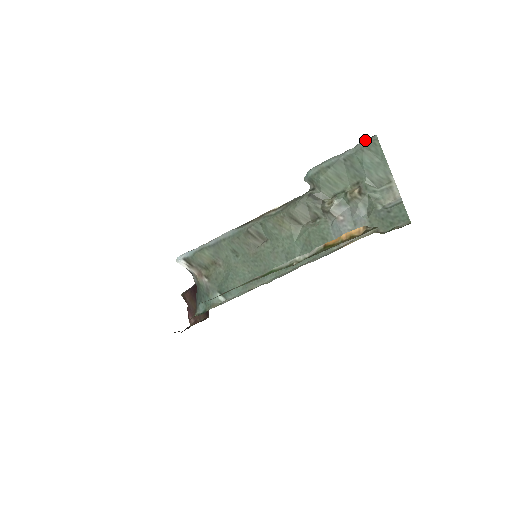
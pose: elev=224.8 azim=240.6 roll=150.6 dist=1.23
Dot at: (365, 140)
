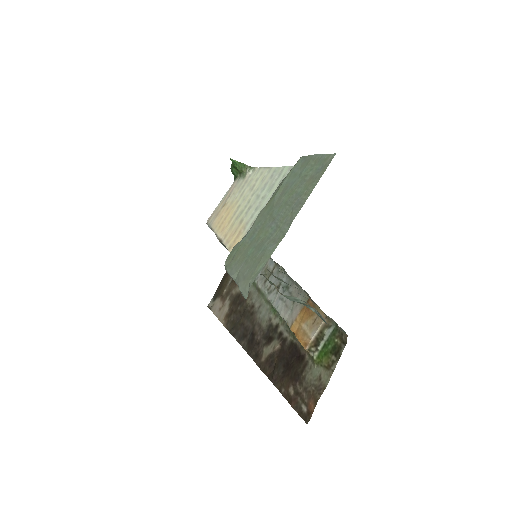
Dot at: (242, 294)
